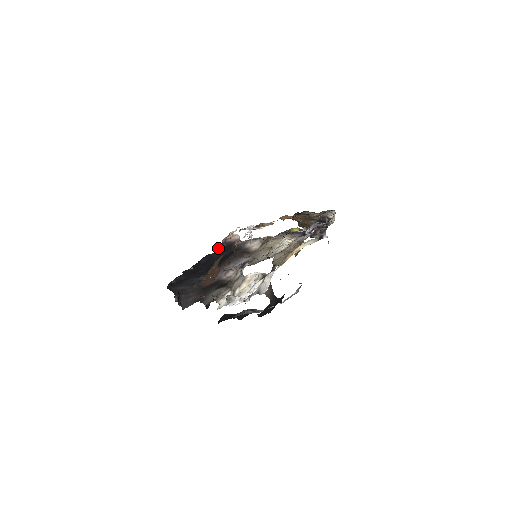
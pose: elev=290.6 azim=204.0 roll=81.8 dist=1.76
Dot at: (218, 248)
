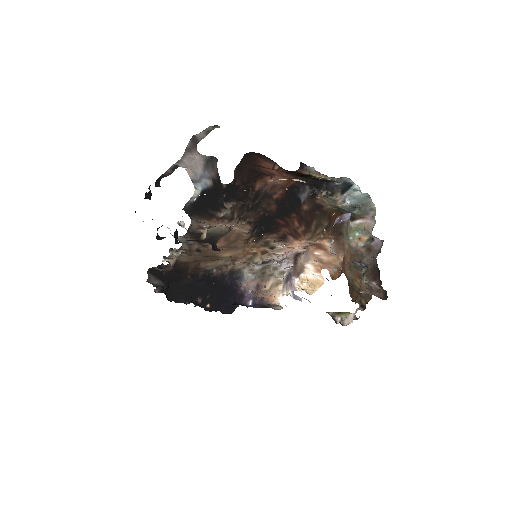
Dot at: (250, 305)
